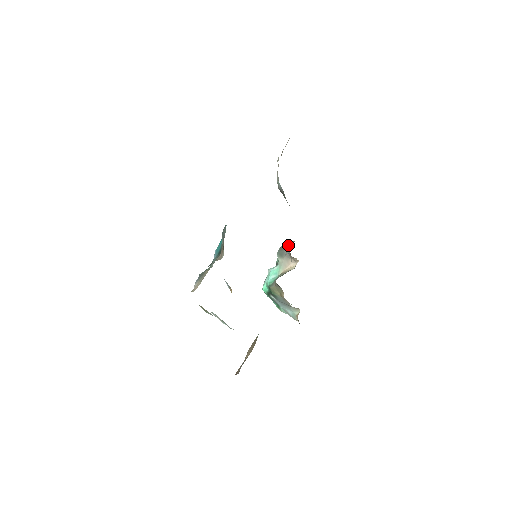
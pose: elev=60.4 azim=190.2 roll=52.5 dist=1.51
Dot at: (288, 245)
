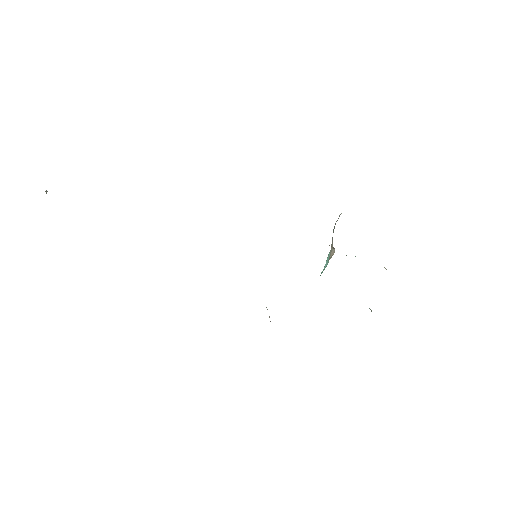
Dot at: occluded
